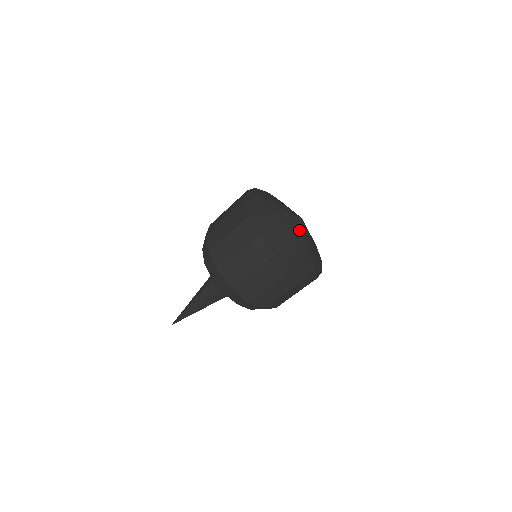
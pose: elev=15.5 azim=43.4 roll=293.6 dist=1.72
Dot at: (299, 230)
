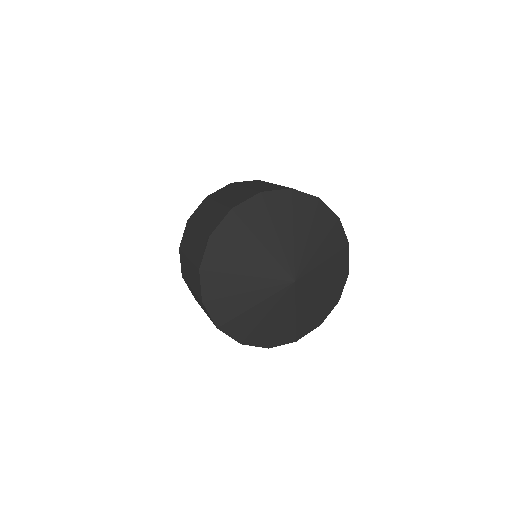
Dot at: (280, 298)
